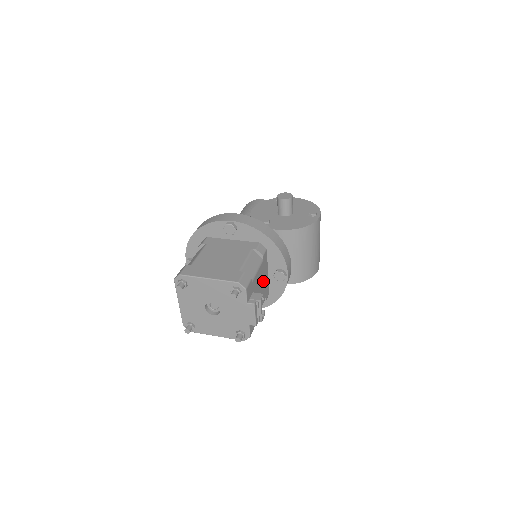
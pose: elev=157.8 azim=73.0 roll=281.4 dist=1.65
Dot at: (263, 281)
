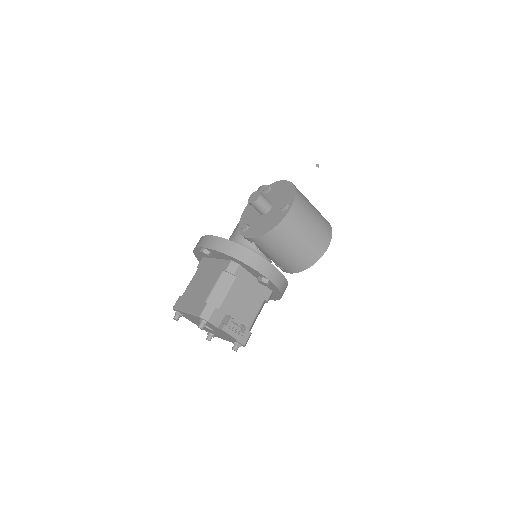
Dot at: (248, 291)
